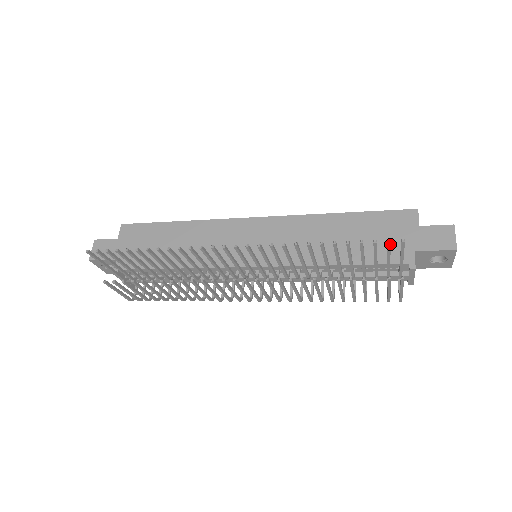
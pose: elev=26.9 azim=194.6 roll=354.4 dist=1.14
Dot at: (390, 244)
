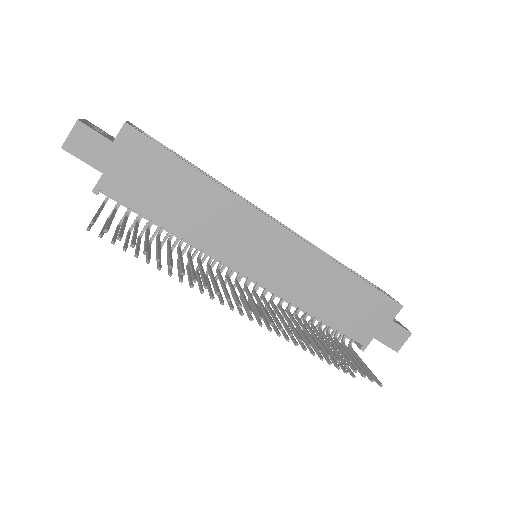
Dot at: (371, 380)
